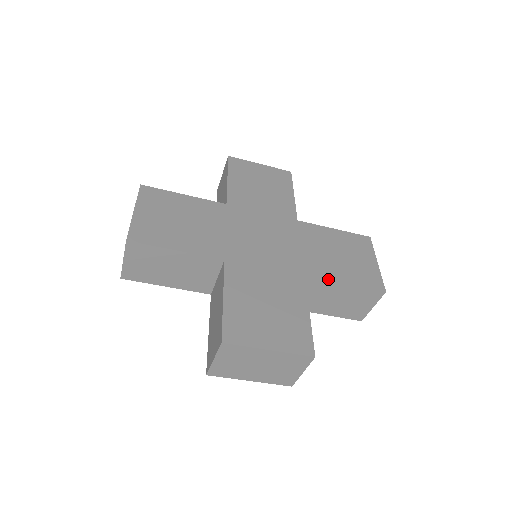
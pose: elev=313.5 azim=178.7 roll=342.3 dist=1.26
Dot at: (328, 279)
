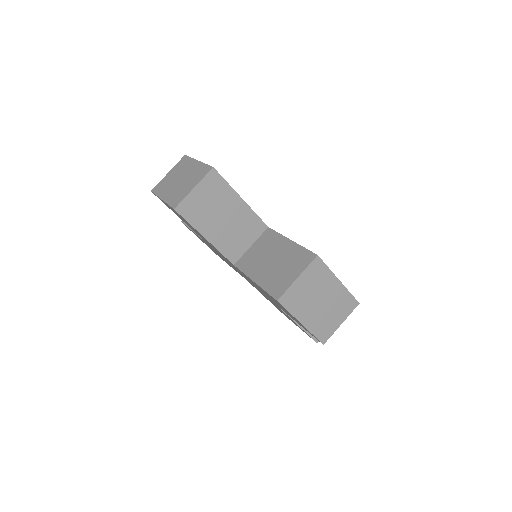
Dot at: occluded
